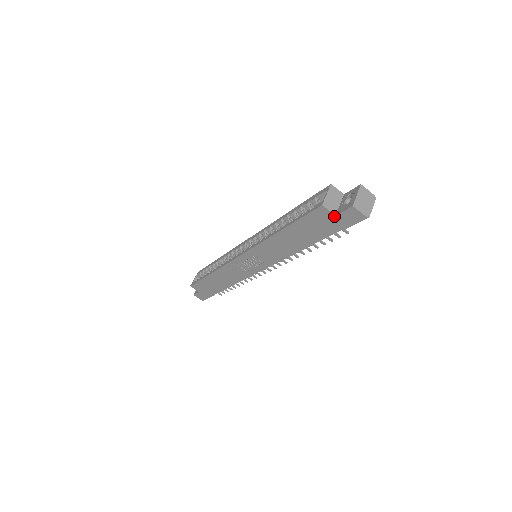
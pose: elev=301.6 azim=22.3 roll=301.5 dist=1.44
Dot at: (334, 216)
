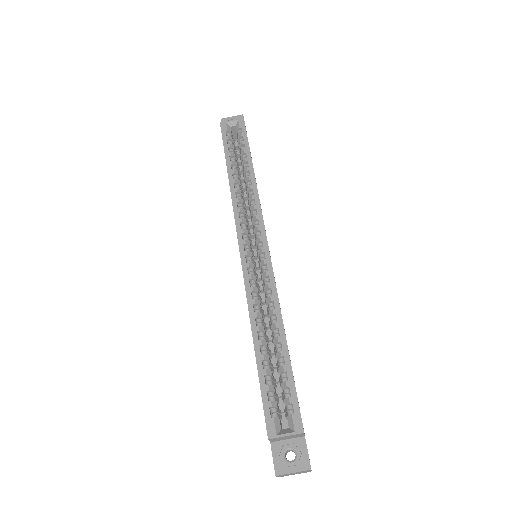
Dot at: occluded
